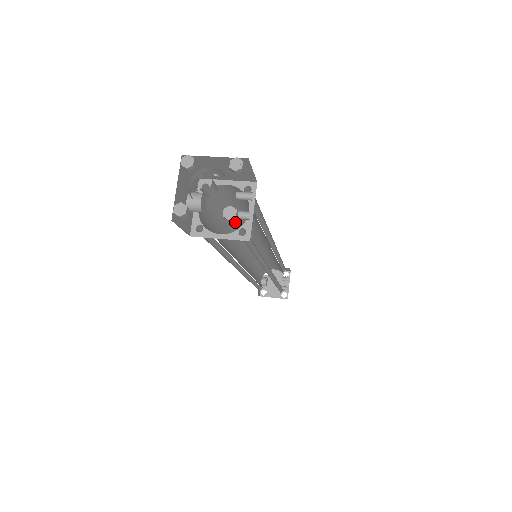
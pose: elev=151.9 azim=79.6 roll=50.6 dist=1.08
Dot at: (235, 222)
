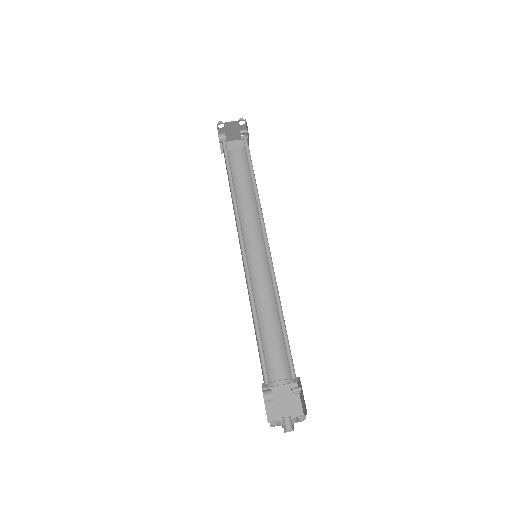
Dot at: occluded
